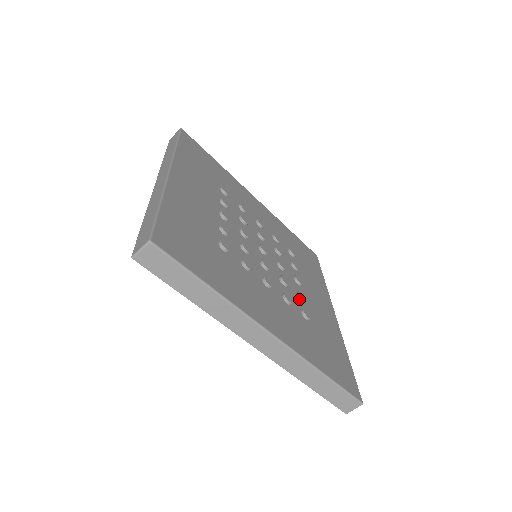
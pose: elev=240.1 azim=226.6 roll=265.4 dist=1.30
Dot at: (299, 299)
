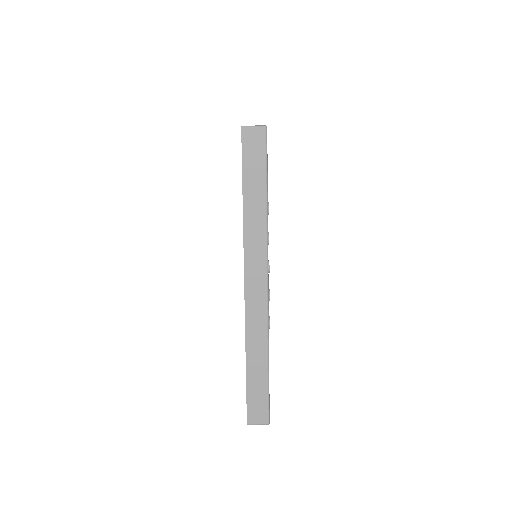
Dot at: occluded
